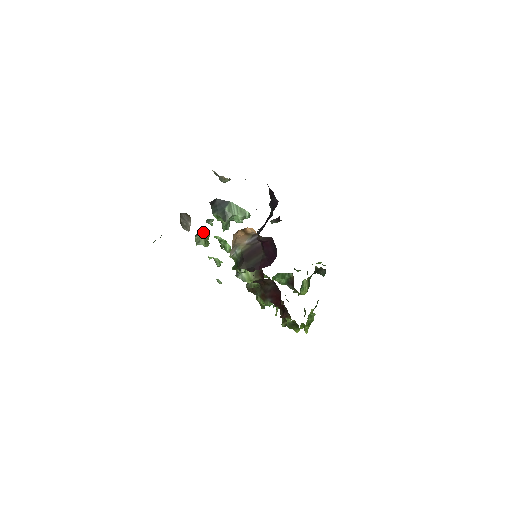
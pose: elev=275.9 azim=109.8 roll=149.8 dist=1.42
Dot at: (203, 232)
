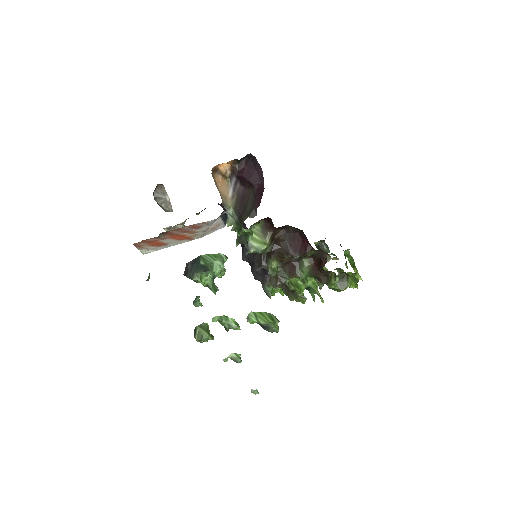
Dot at: (199, 325)
